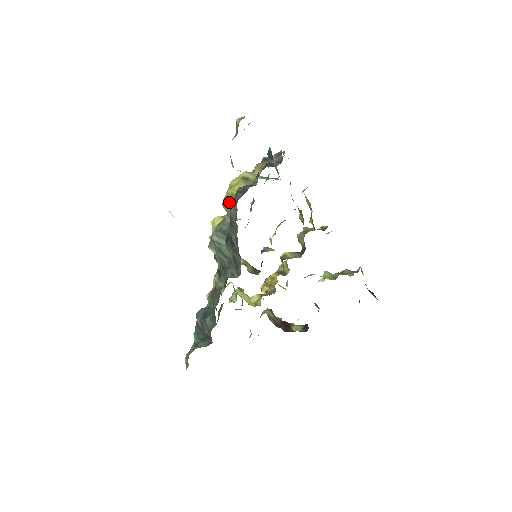
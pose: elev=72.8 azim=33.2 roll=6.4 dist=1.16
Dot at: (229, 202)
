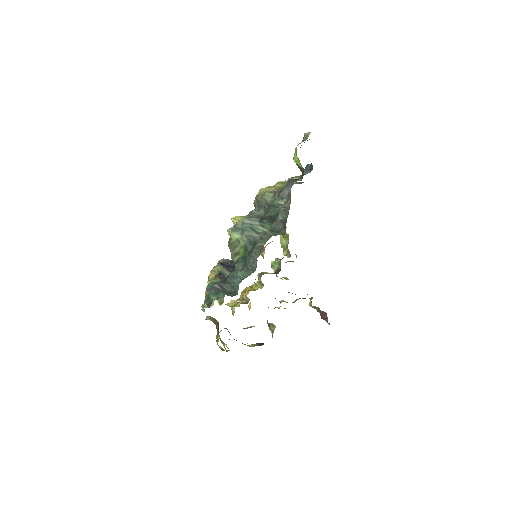
Dot at: (273, 192)
